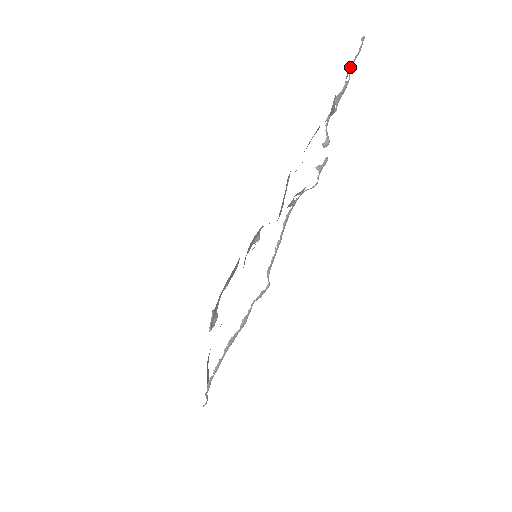
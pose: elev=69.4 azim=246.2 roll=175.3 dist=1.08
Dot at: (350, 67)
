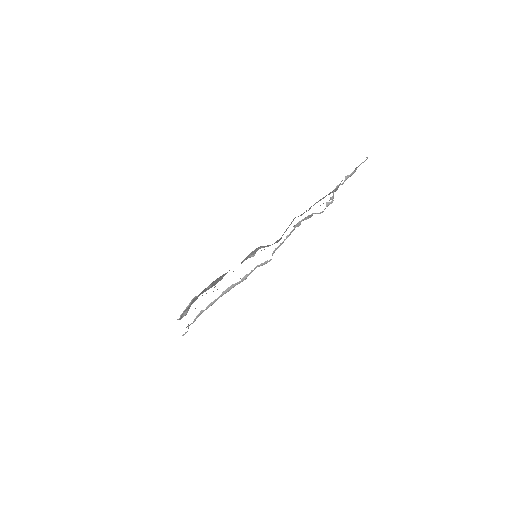
Dot at: occluded
